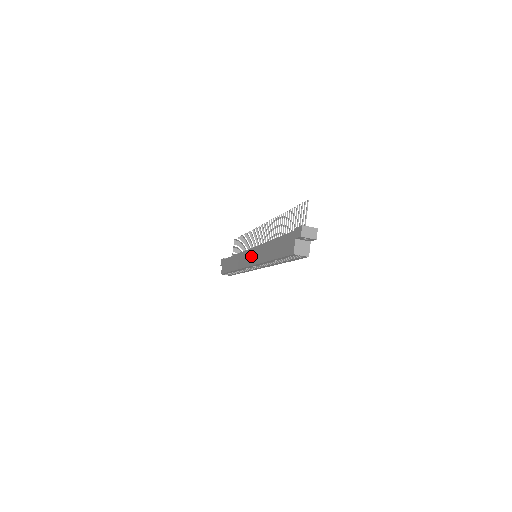
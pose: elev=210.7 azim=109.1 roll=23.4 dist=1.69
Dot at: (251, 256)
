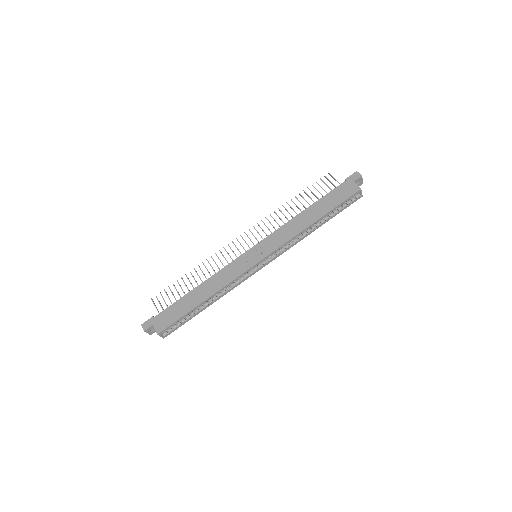
Dot at: (260, 250)
